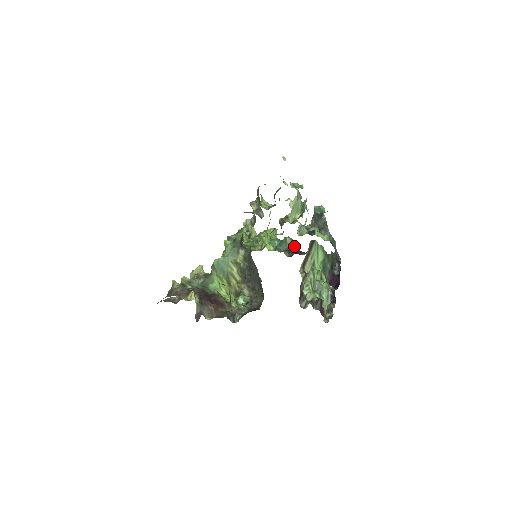
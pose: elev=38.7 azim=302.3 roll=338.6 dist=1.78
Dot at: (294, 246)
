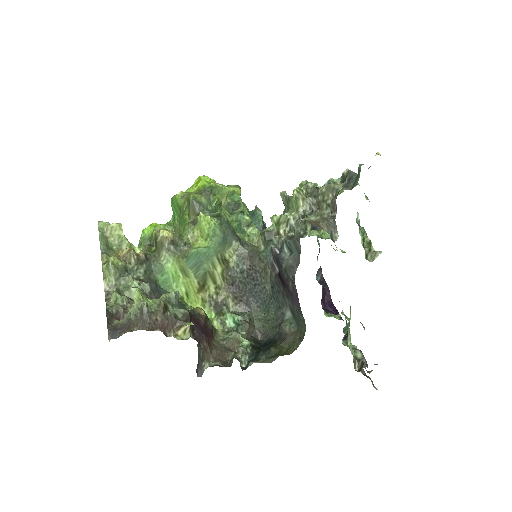
Dot at: (263, 223)
